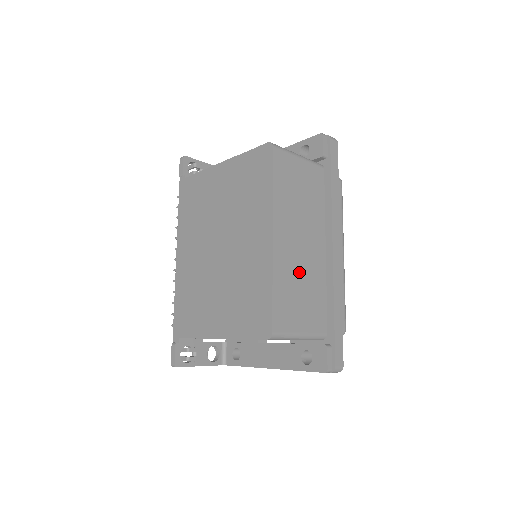
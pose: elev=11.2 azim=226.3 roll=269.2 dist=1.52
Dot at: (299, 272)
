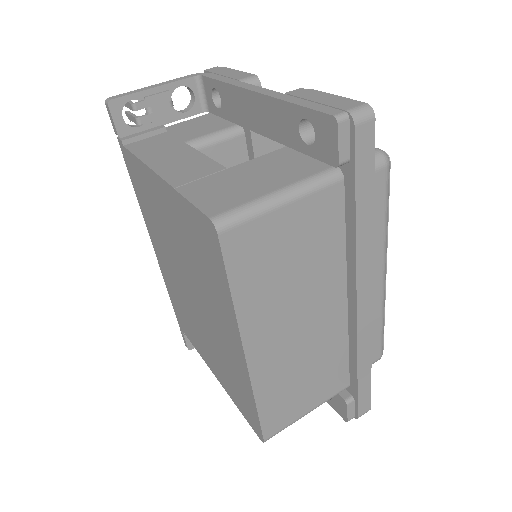
Dot at: (299, 361)
